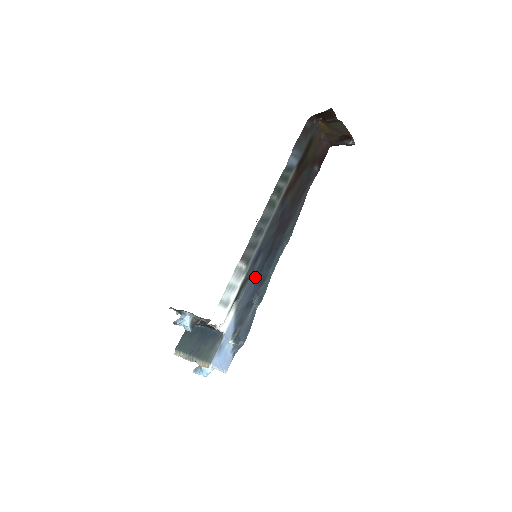
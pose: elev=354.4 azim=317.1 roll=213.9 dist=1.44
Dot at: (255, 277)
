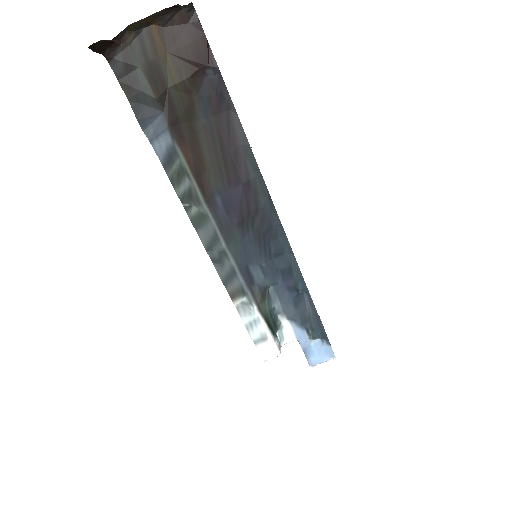
Dot at: (274, 279)
